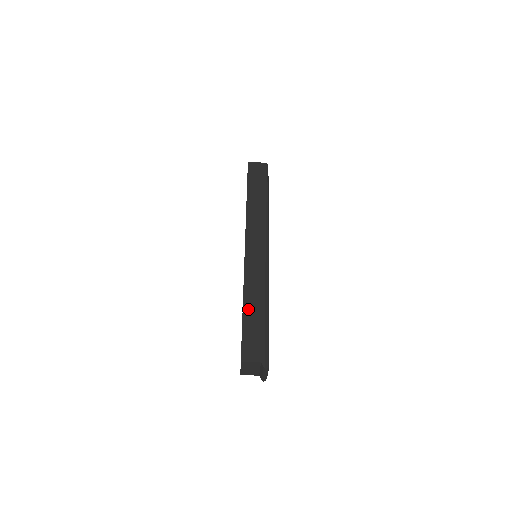
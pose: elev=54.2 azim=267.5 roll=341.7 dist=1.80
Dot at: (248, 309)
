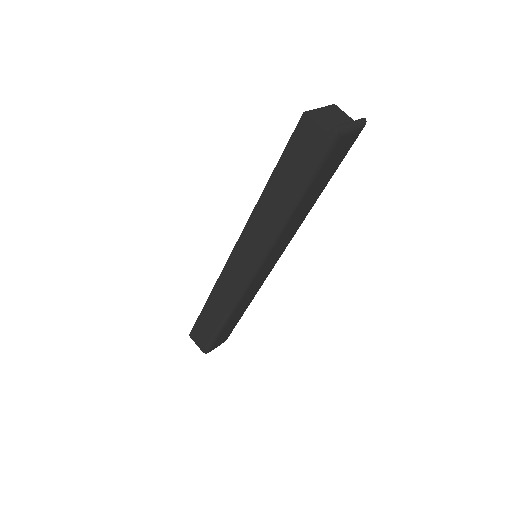
Dot at: occluded
